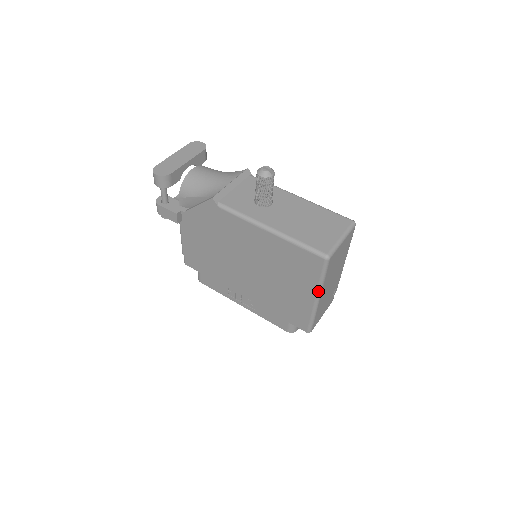
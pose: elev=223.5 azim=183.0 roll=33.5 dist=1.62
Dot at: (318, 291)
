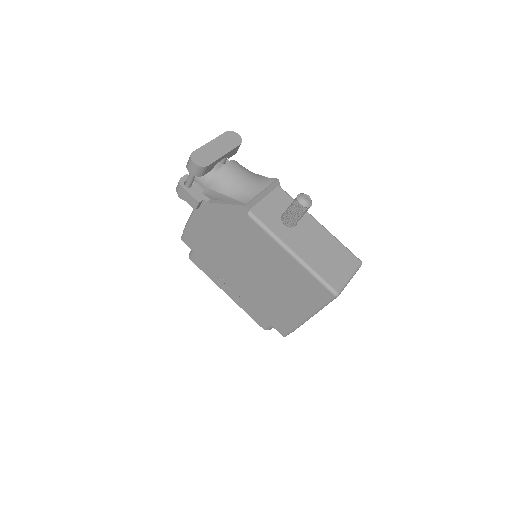
Dot at: (313, 314)
